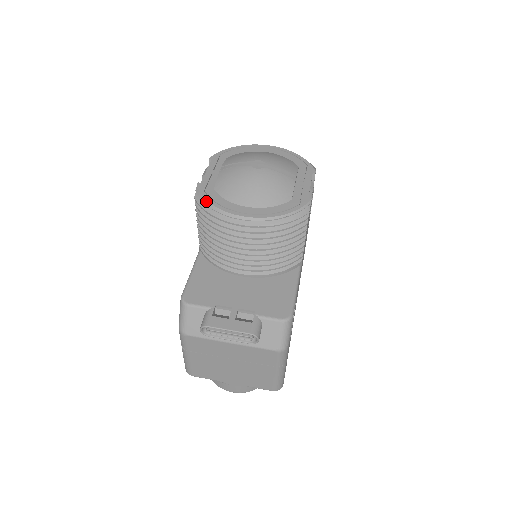
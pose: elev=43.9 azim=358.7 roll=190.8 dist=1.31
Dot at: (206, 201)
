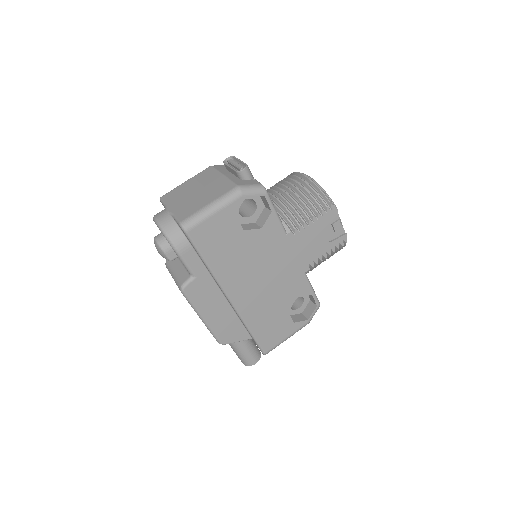
Dot at: occluded
